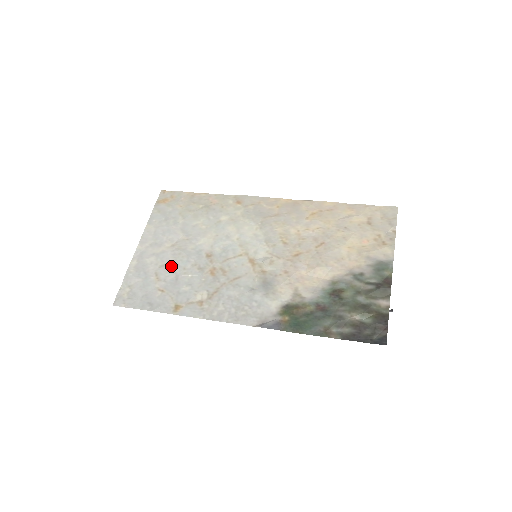
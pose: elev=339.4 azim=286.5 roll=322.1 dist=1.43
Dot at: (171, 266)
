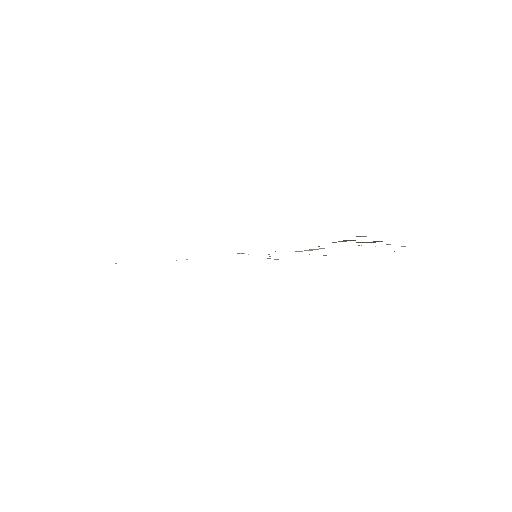
Dot at: occluded
